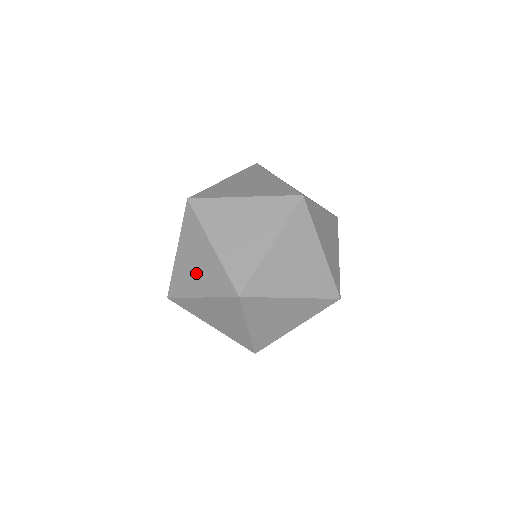
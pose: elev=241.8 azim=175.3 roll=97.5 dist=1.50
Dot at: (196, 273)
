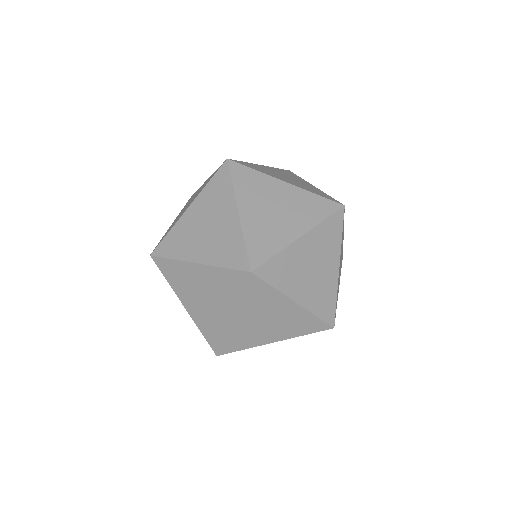
Dot at: occluded
